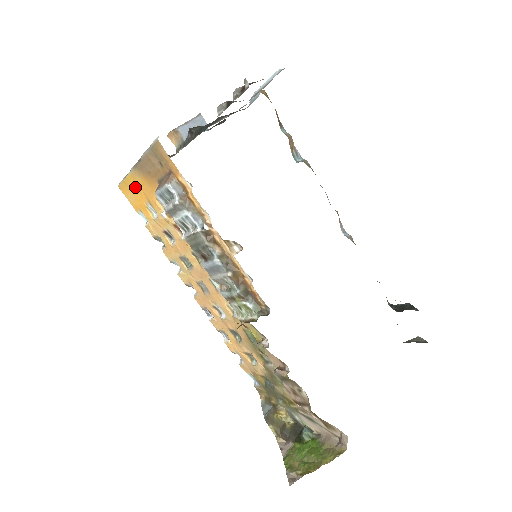
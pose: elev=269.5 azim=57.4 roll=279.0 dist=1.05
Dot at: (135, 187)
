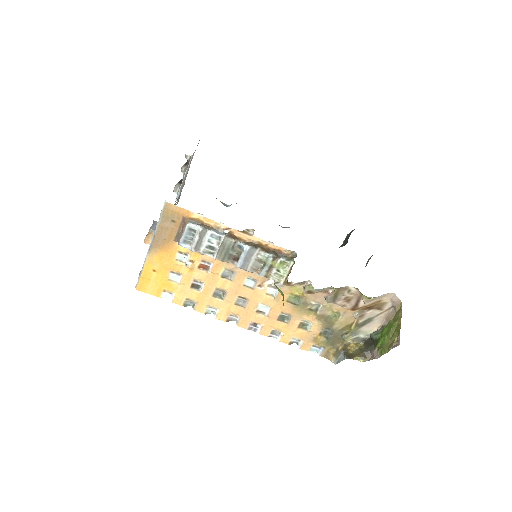
Dot at: (153, 271)
